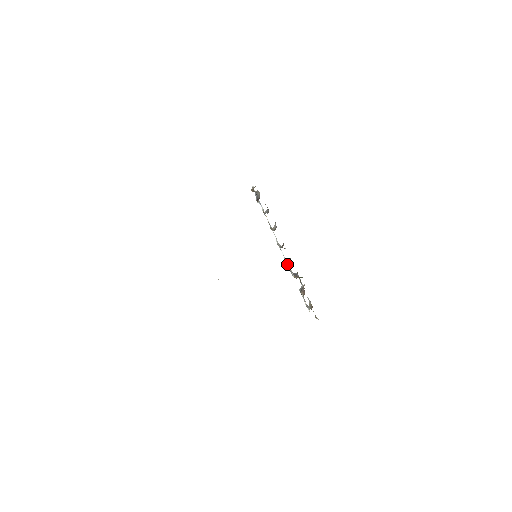
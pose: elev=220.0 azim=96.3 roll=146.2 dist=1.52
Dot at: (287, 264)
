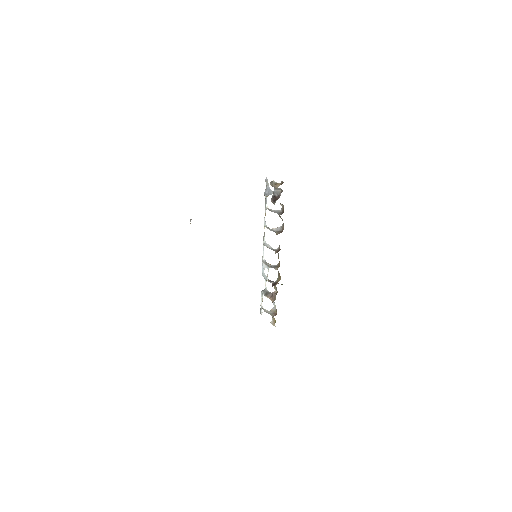
Dot at: (263, 265)
